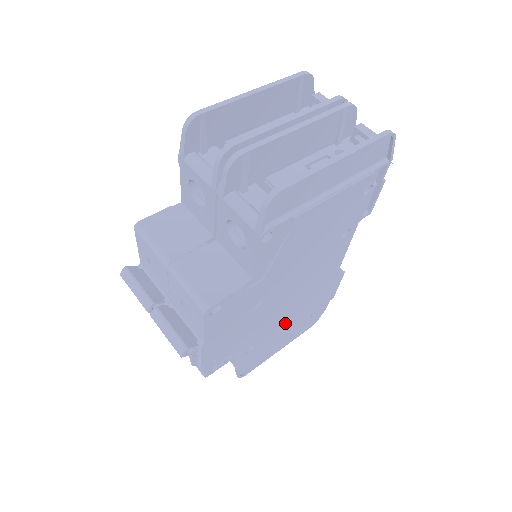
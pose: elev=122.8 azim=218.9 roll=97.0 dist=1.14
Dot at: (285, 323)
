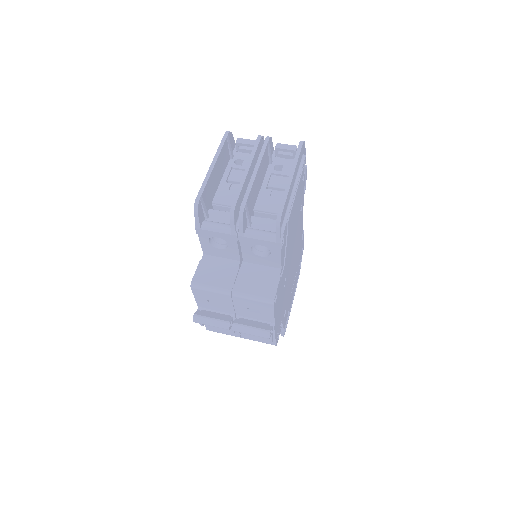
Dot at: (292, 284)
